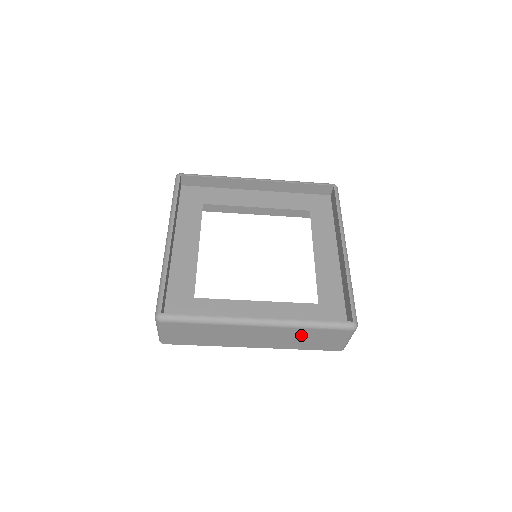
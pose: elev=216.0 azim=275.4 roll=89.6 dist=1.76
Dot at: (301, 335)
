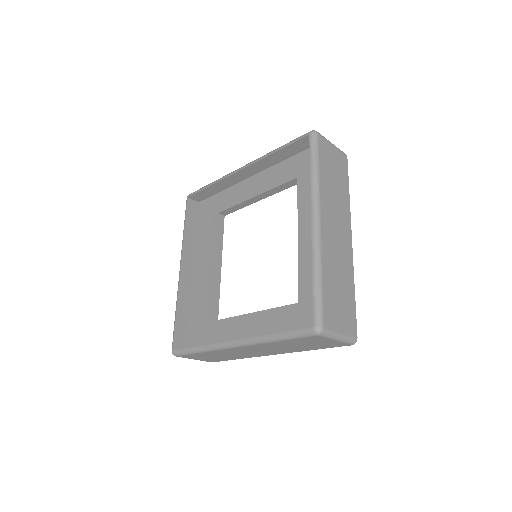
Dot at: (284, 345)
